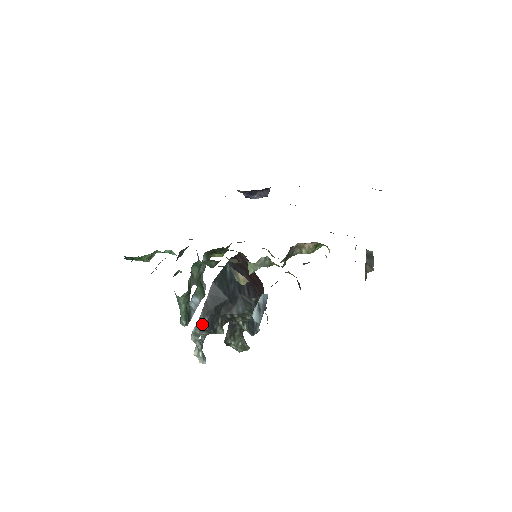
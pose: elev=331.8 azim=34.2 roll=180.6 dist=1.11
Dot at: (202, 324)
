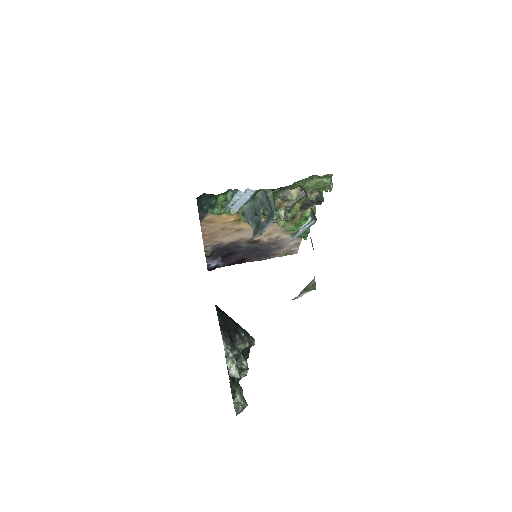
Dot at: (225, 336)
